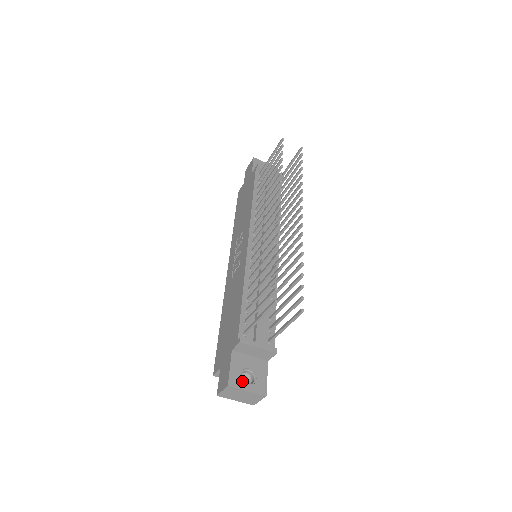
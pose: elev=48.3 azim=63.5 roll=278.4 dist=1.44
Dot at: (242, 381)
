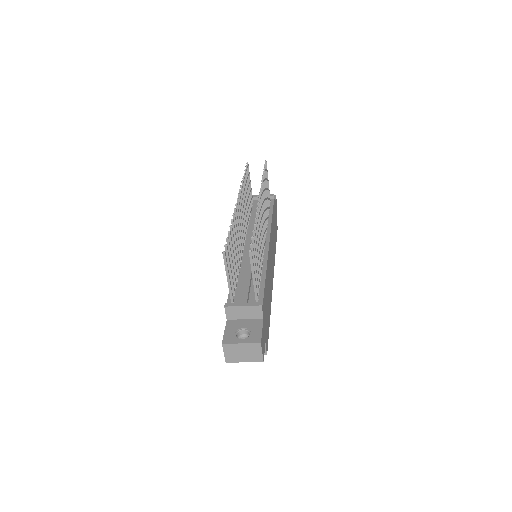
Dot at: (236, 338)
